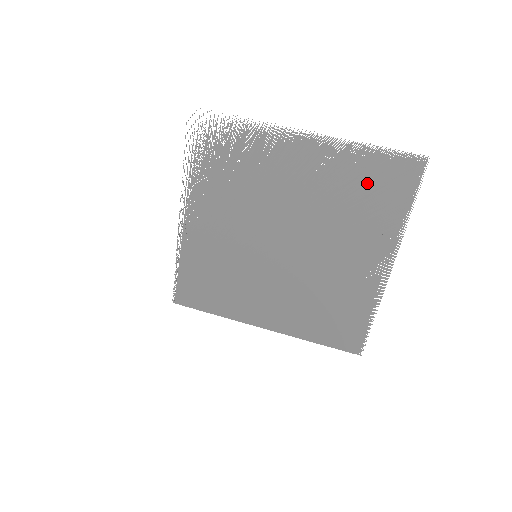
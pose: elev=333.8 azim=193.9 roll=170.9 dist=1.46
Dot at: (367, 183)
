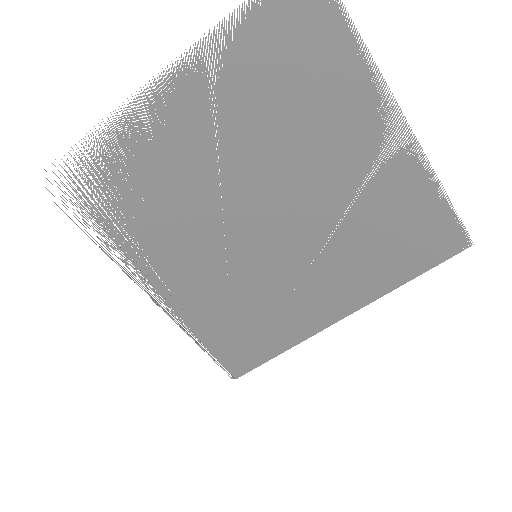
Dot at: (277, 56)
